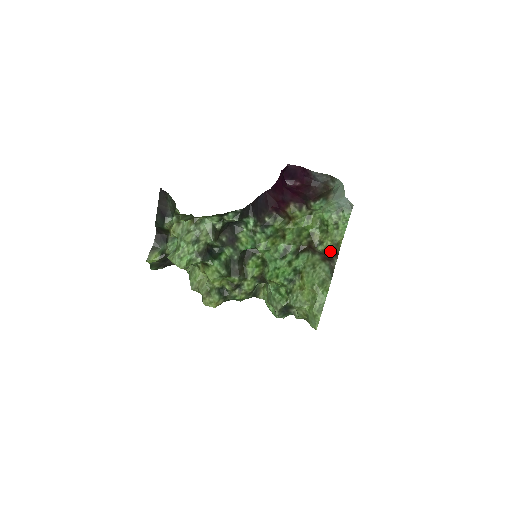
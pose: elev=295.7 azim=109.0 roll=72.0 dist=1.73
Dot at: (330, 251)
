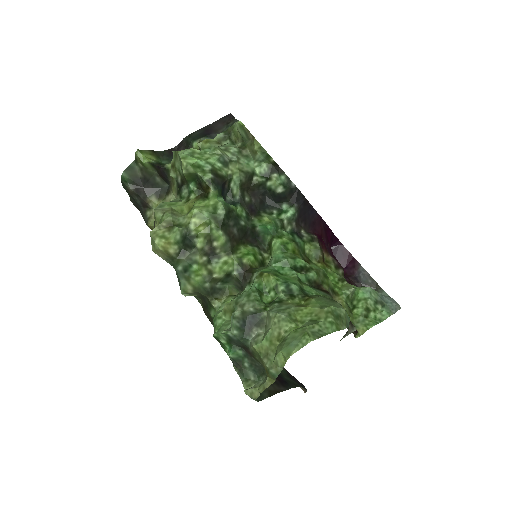
Dot at: occluded
